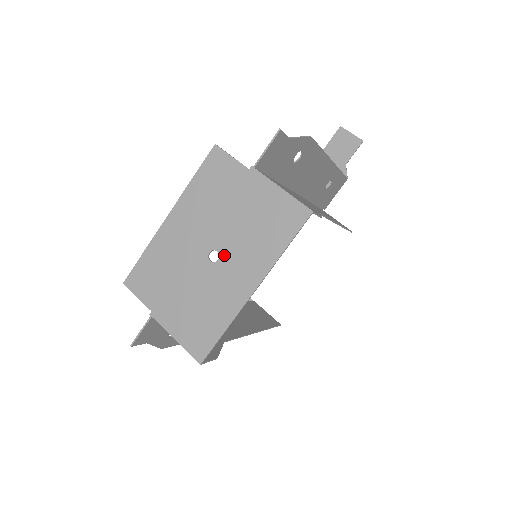
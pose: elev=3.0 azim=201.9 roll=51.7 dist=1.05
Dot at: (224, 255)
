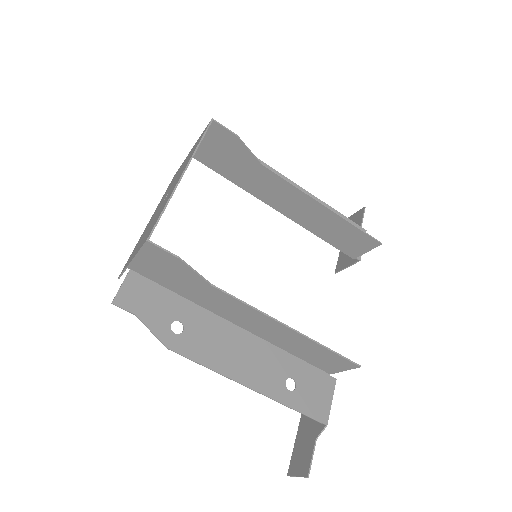
Dot at: occluded
